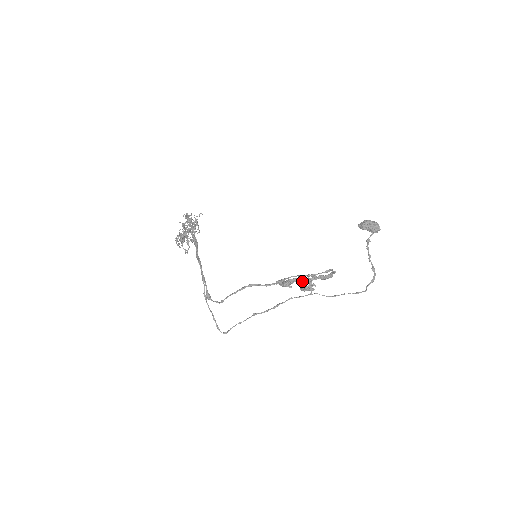
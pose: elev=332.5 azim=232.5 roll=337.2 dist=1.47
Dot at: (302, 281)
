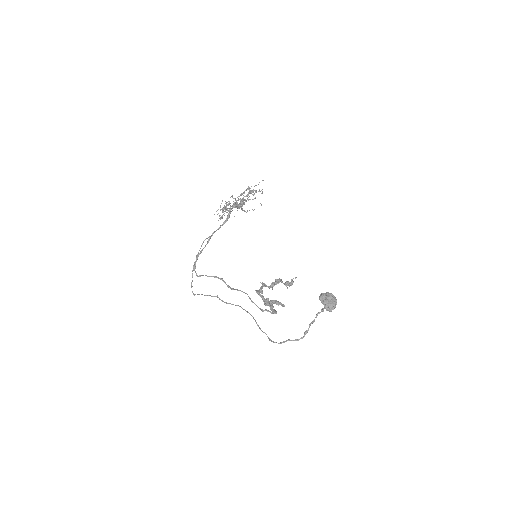
Dot at: (262, 299)
